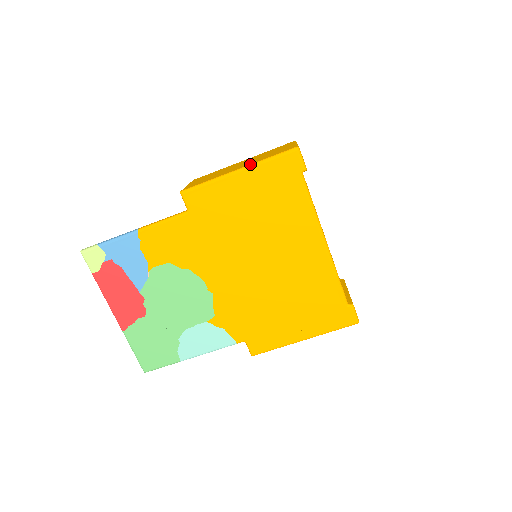
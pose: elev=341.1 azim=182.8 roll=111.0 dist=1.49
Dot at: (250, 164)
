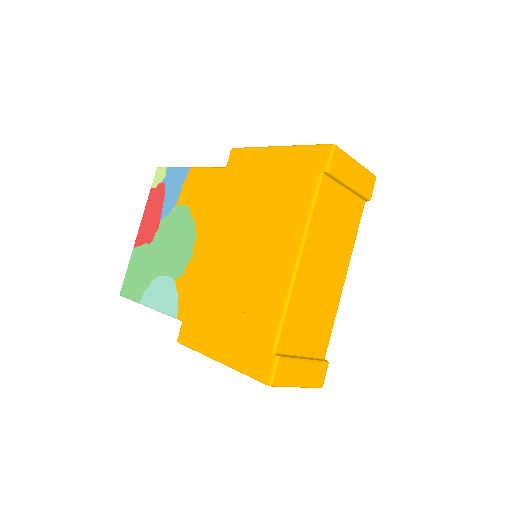
Dot at: occluded
